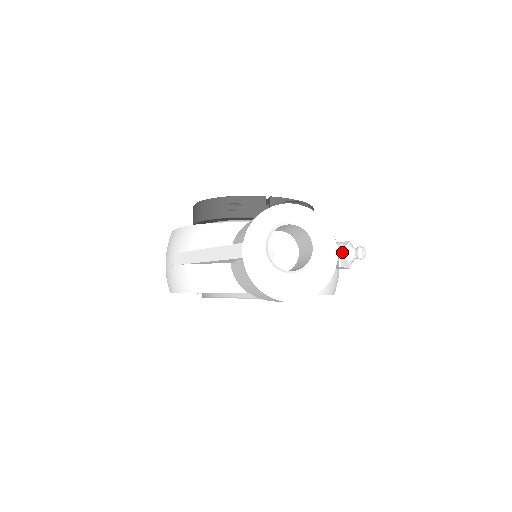
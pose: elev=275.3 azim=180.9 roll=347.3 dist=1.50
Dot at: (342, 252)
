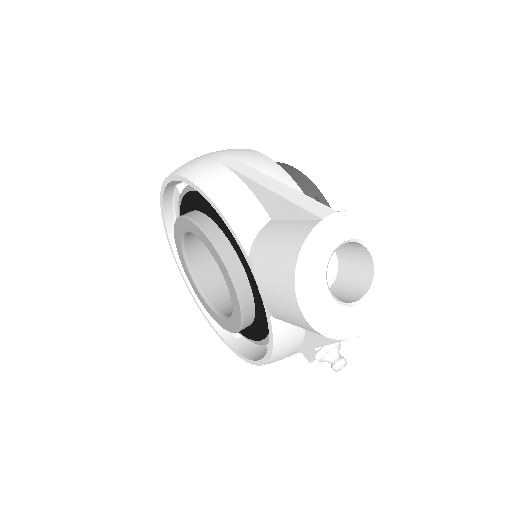
Dot at: occluded
